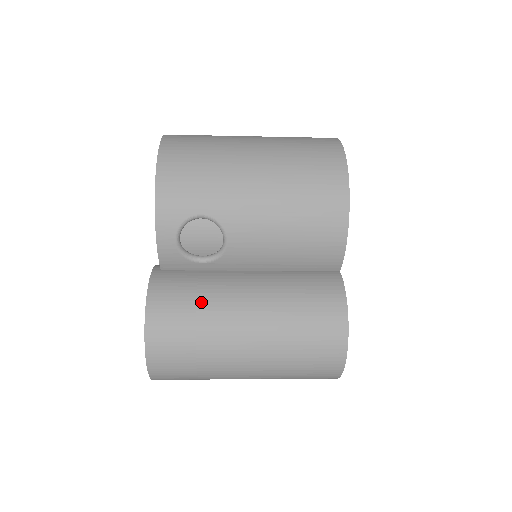
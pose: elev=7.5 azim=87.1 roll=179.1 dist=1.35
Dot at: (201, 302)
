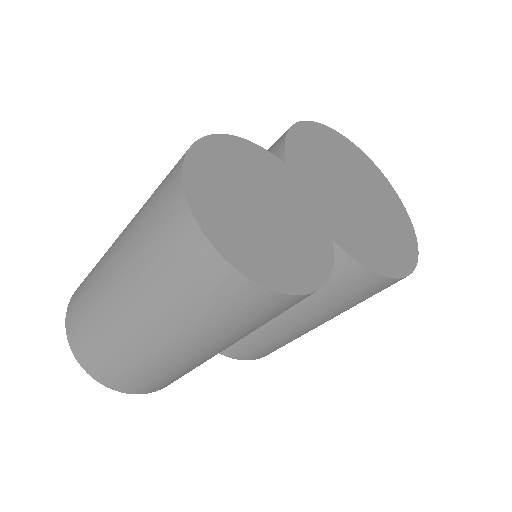
Dot at: occluded
